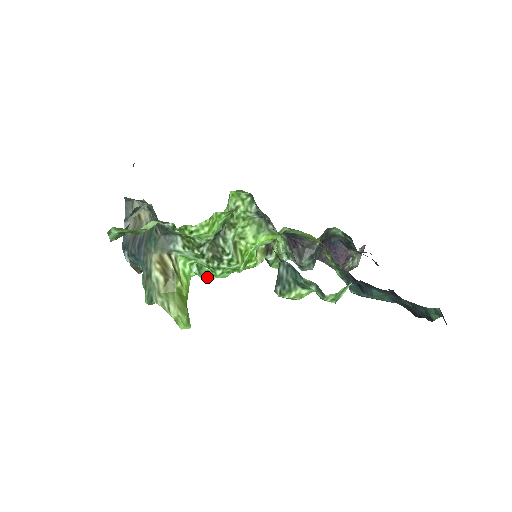
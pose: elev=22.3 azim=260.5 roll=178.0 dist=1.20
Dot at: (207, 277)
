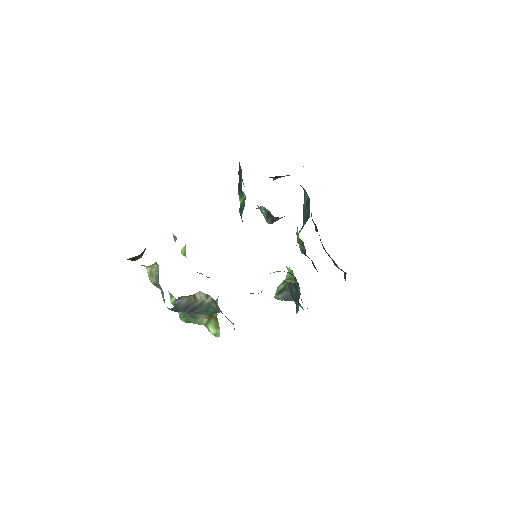
Dot at: occluded
